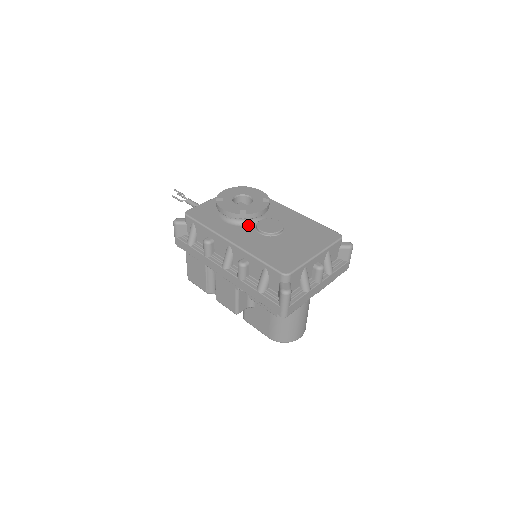
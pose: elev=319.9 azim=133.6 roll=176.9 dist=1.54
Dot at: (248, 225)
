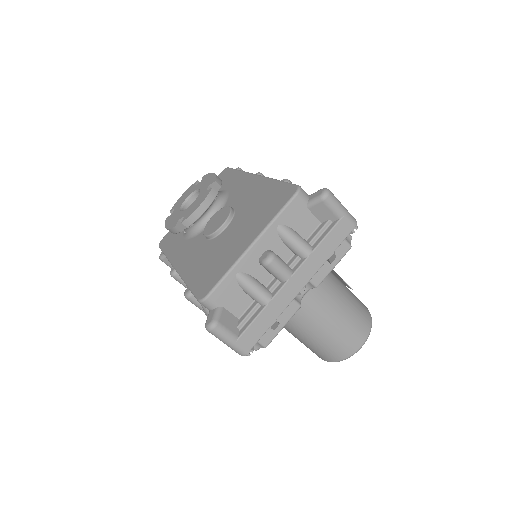
Dot at: (201, 231)
